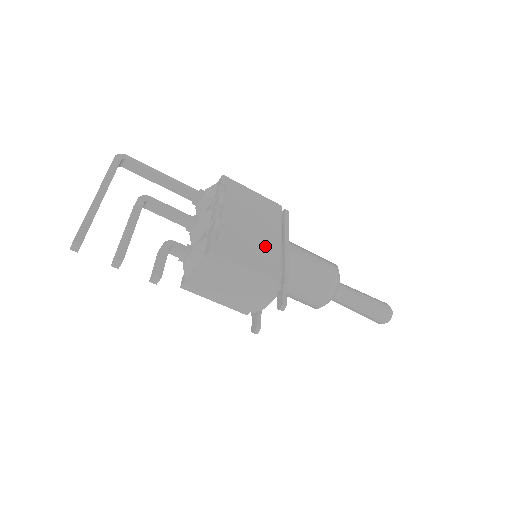
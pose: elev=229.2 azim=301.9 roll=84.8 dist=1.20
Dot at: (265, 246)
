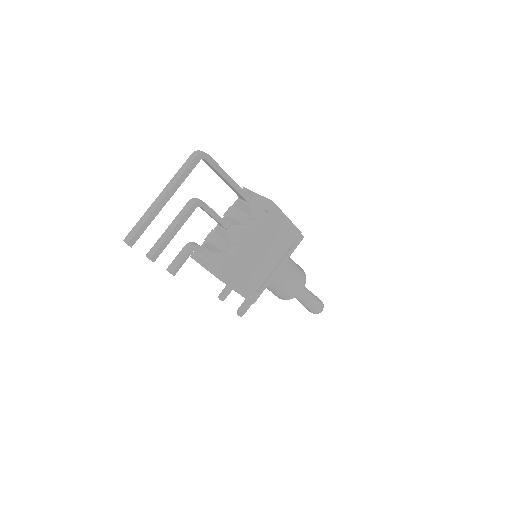
Dot at: (259, 272)
